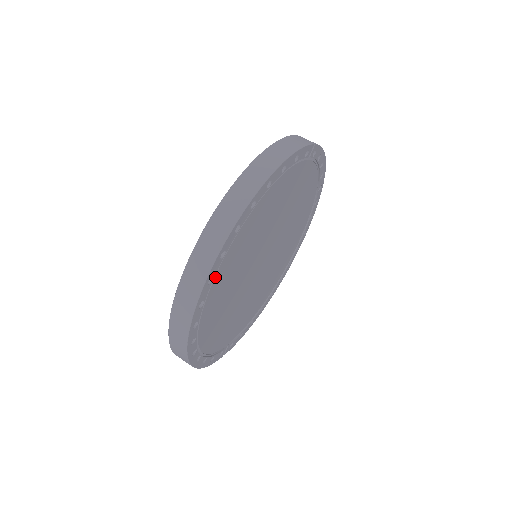
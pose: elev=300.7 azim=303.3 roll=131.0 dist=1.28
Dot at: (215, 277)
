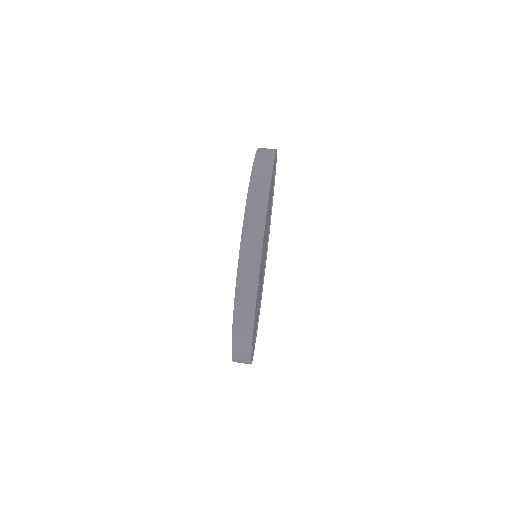
Dot at: occluded
